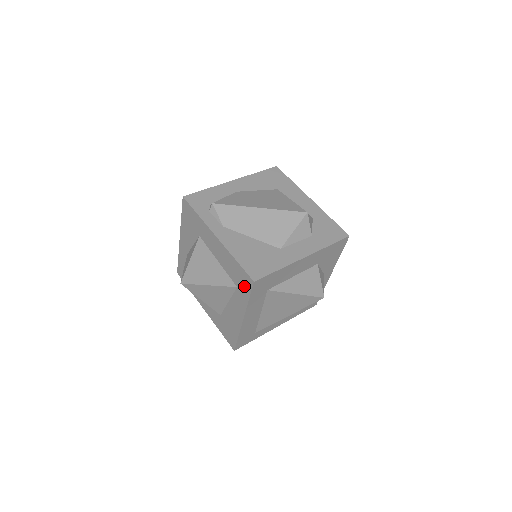
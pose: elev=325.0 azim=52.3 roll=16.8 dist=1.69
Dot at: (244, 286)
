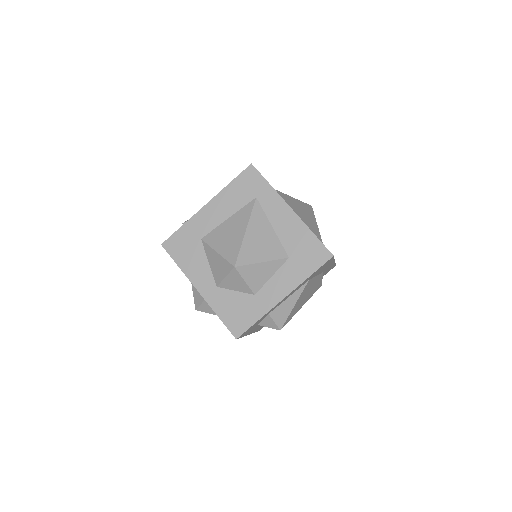
Dot at: (255, 183)
